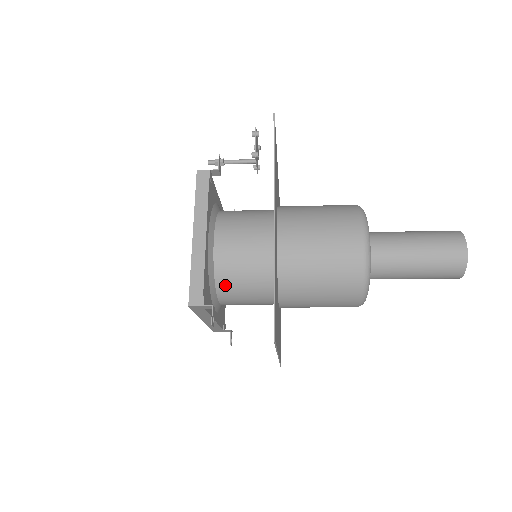
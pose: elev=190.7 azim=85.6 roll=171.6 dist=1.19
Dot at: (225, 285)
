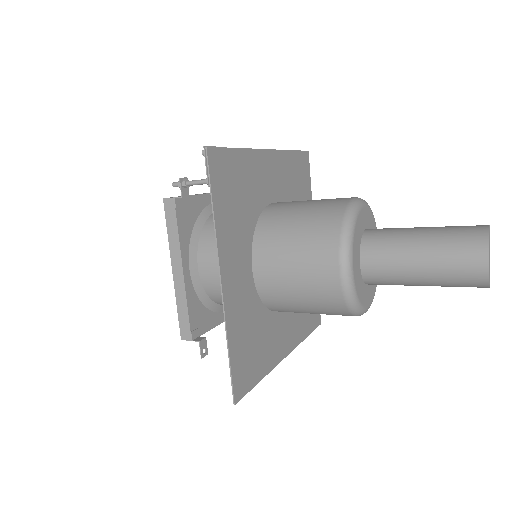
Dot at: (221, 301)
